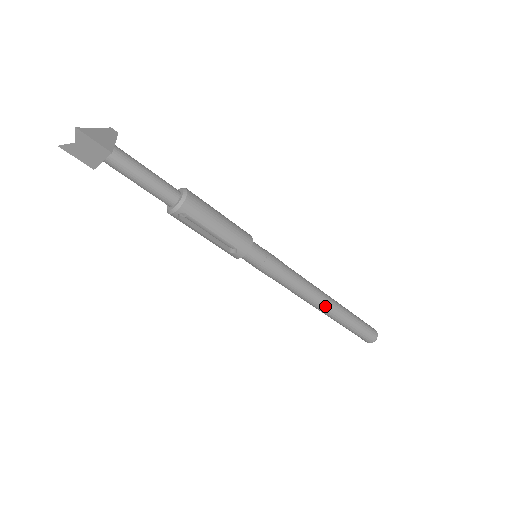
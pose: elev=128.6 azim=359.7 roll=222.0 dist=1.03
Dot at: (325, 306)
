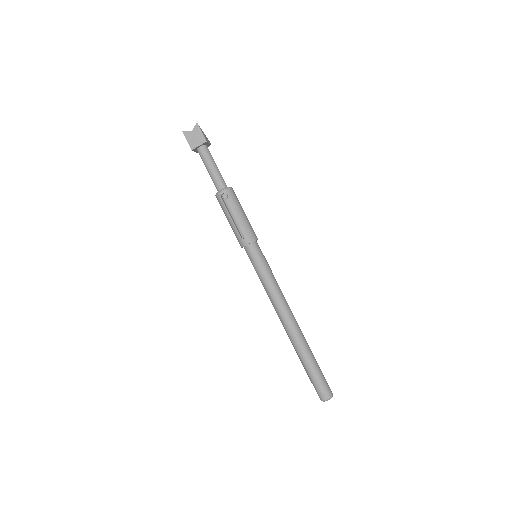
Dot at: (294, 326)
